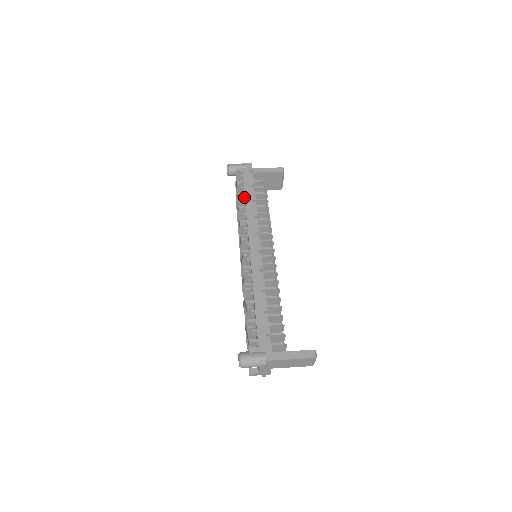
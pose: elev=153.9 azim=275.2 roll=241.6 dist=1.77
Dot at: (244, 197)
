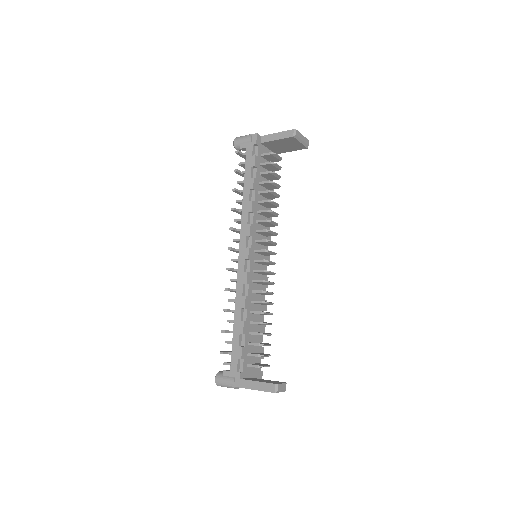
Dot at: occluded
